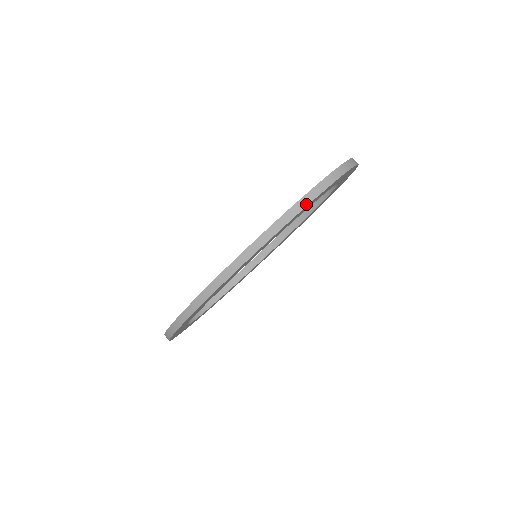
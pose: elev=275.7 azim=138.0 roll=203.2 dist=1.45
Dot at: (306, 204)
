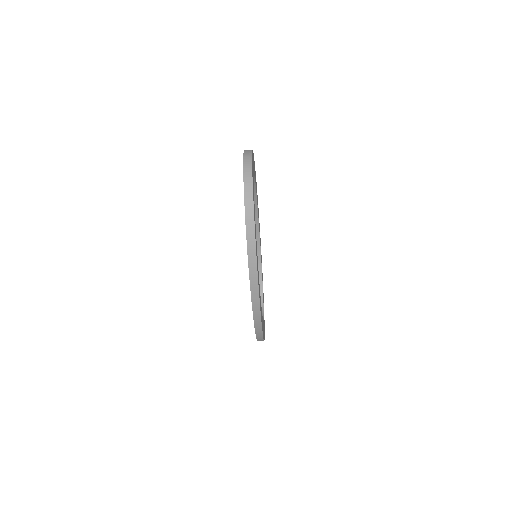
Dot at: (254, 250)
